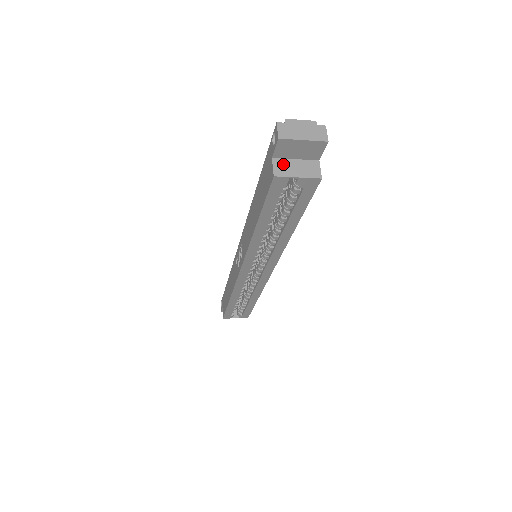
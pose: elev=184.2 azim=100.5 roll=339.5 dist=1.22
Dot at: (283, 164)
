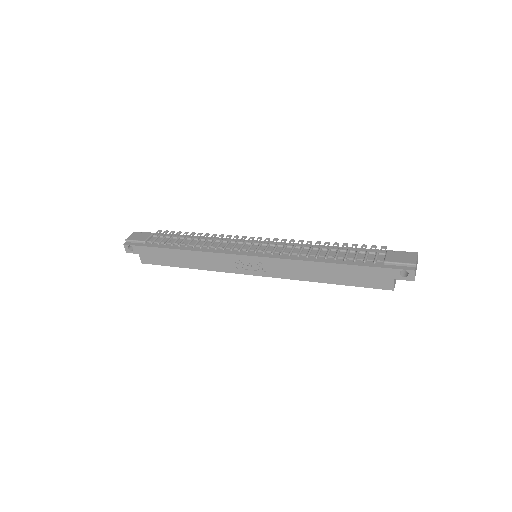
Dot at: (395, 279)
